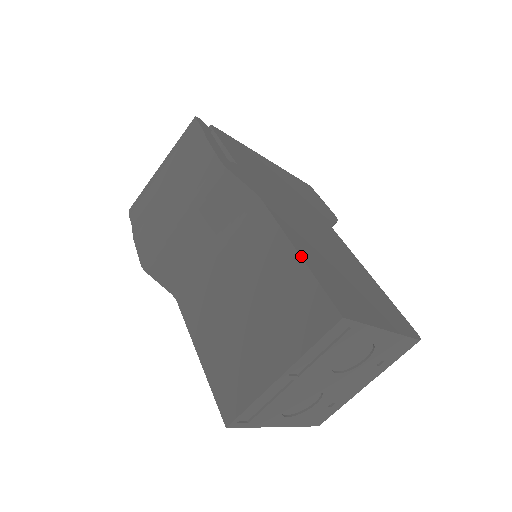
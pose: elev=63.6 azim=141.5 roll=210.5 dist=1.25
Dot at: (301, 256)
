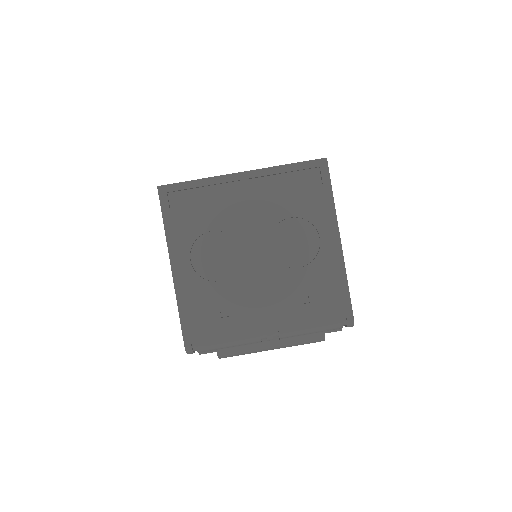
Dot at: occluded
